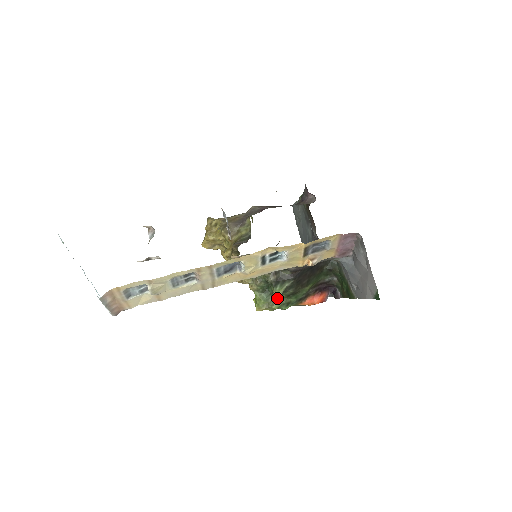
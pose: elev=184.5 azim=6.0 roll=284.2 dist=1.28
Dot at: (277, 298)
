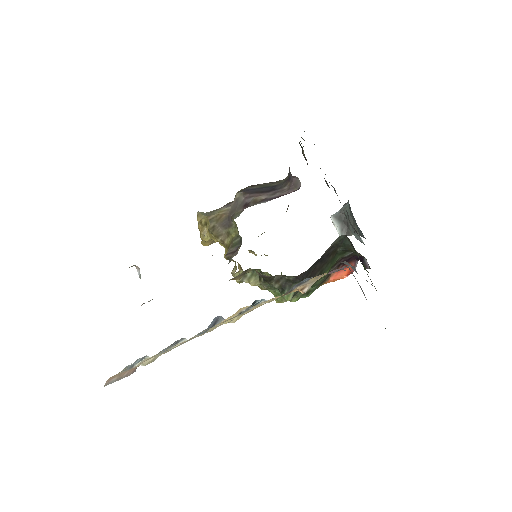
Dot at: occluded
